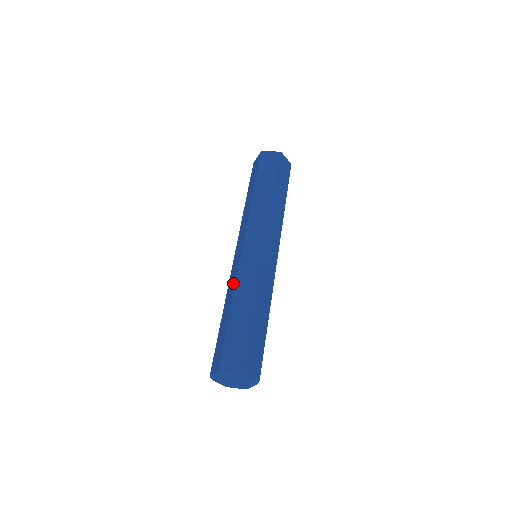
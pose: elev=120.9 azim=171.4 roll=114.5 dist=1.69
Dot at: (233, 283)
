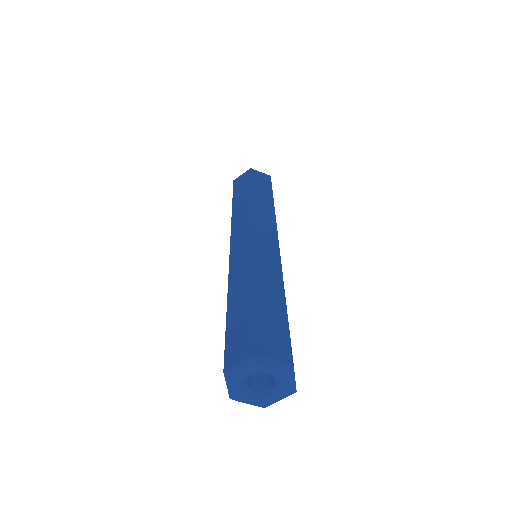
Dot at: occluded
